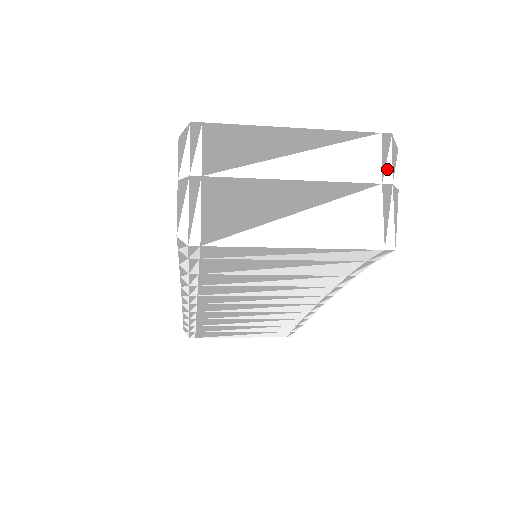
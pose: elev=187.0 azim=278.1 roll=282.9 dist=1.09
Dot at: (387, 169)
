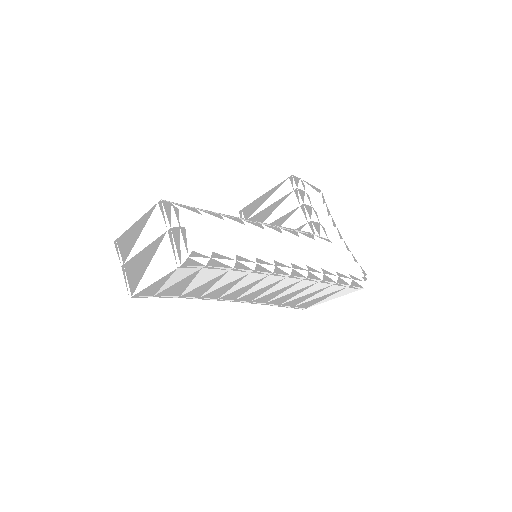
Dot at: (166, 221)
